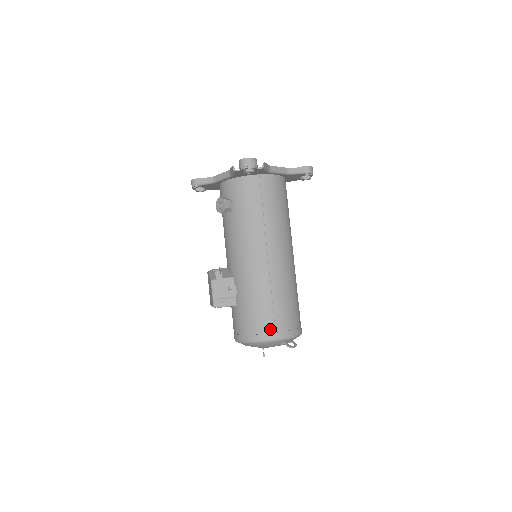
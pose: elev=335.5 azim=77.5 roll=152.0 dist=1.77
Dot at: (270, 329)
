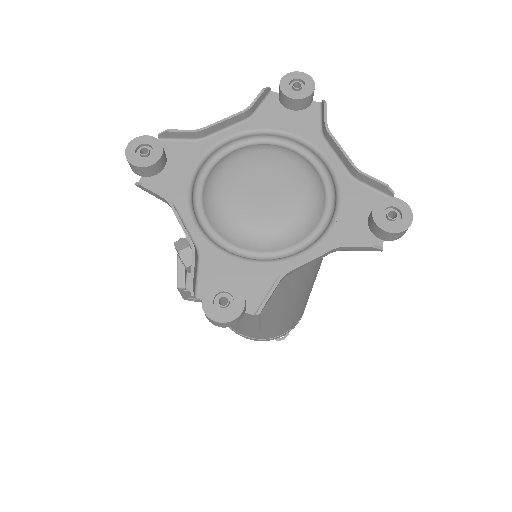
Dot at: (253, 337)
